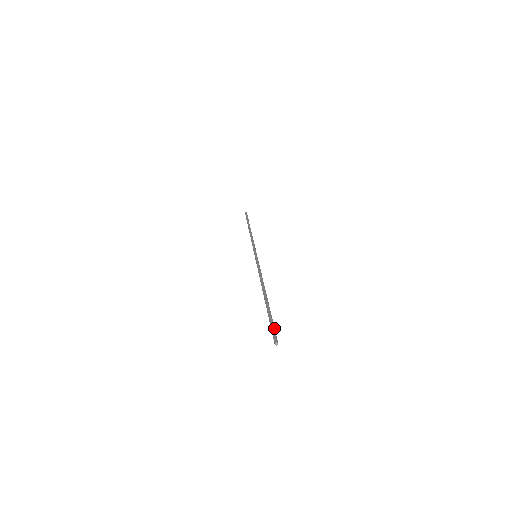
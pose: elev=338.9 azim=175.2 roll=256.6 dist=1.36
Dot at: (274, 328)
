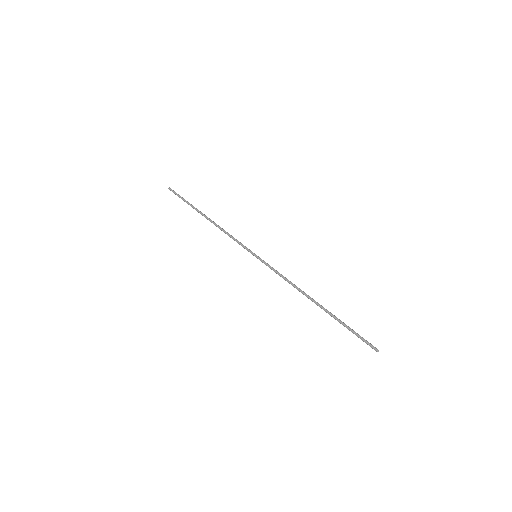
Dot at: (362, 337)
